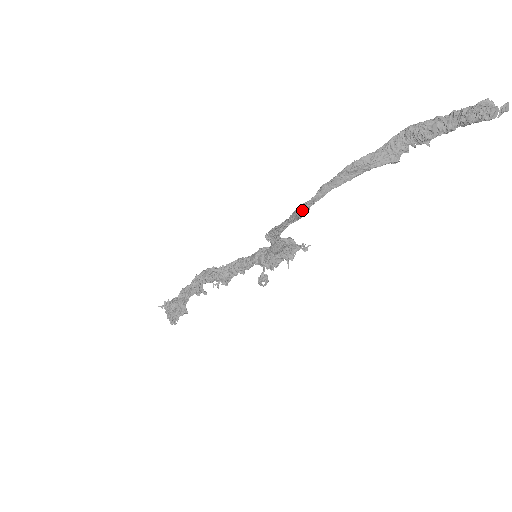
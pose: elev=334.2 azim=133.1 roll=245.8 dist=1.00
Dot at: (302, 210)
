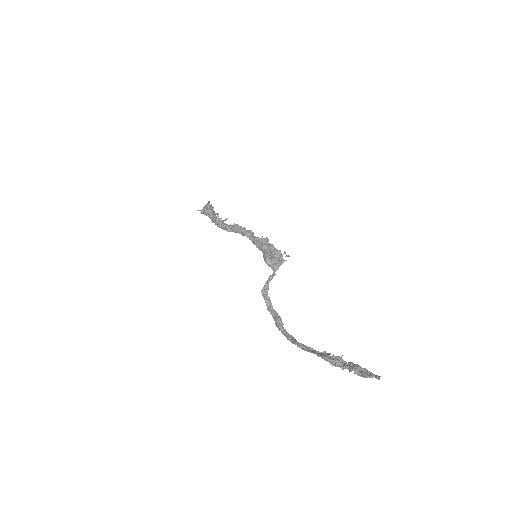
Dot at: (279, 325)
